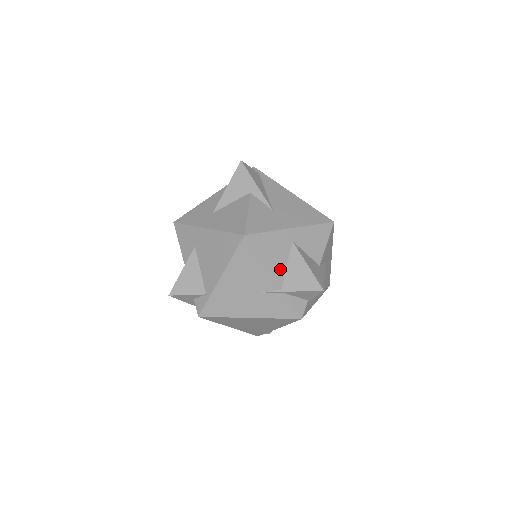
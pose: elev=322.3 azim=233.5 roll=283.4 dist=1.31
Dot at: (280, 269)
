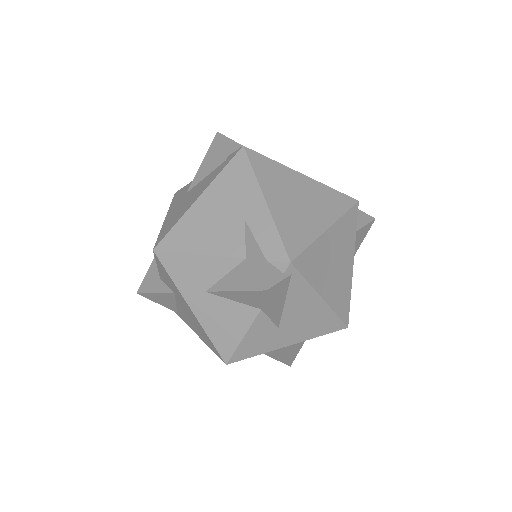
Dot at: occluded
